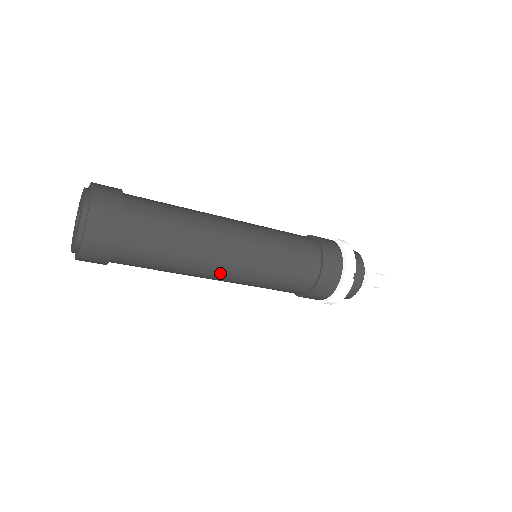
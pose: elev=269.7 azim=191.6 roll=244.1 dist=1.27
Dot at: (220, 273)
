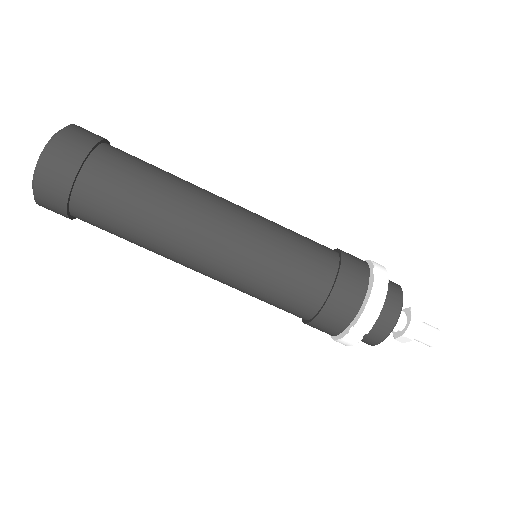
Dot at: (191, 268)
